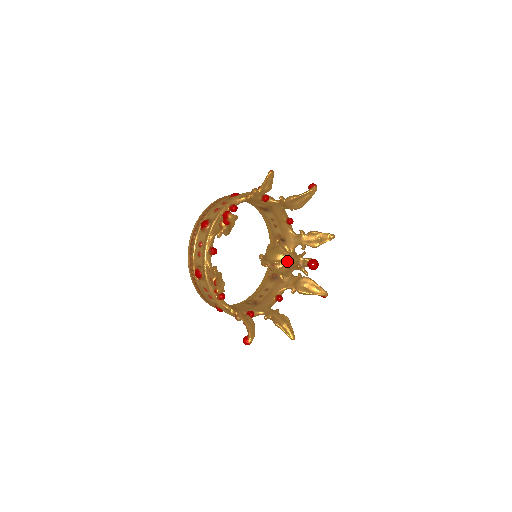
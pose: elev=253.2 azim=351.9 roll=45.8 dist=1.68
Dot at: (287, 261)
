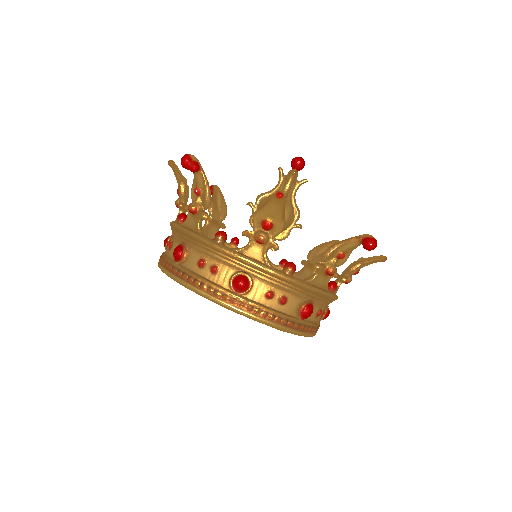
Dot at: occluded
